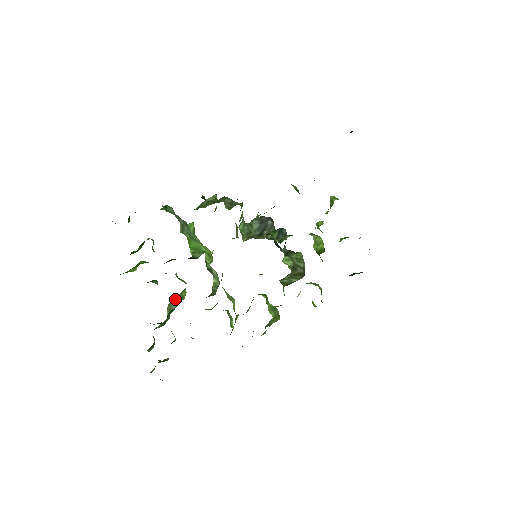
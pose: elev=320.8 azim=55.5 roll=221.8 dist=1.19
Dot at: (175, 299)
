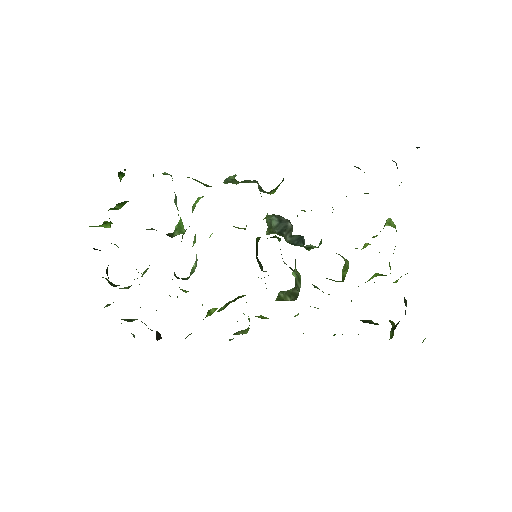
Dot at: (148, 268)
